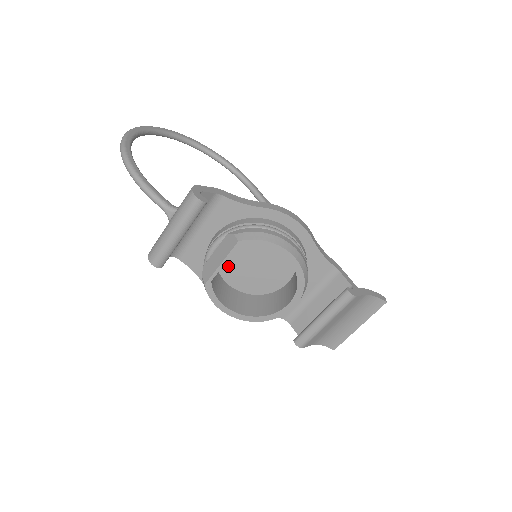
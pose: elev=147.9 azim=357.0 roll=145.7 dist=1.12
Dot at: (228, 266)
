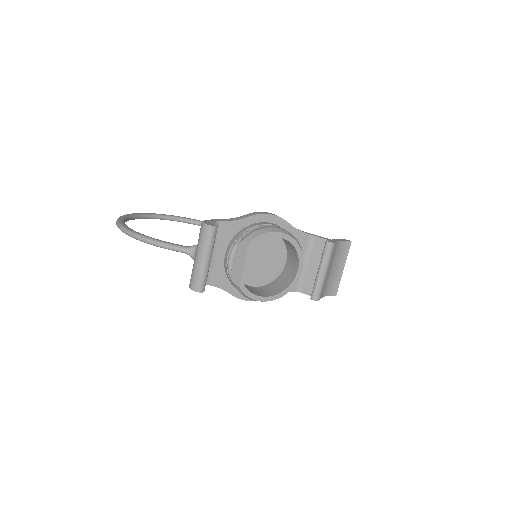
Dot at: occluded
